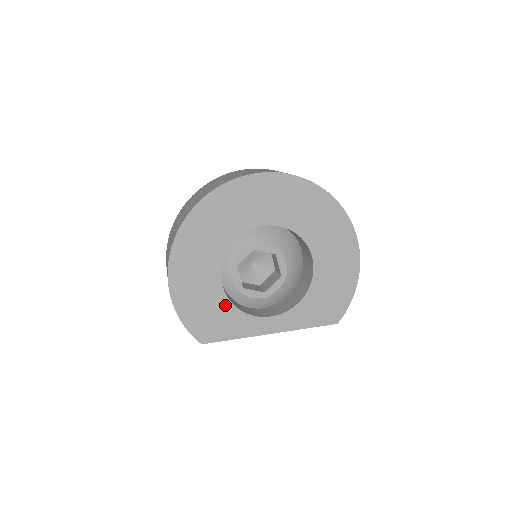
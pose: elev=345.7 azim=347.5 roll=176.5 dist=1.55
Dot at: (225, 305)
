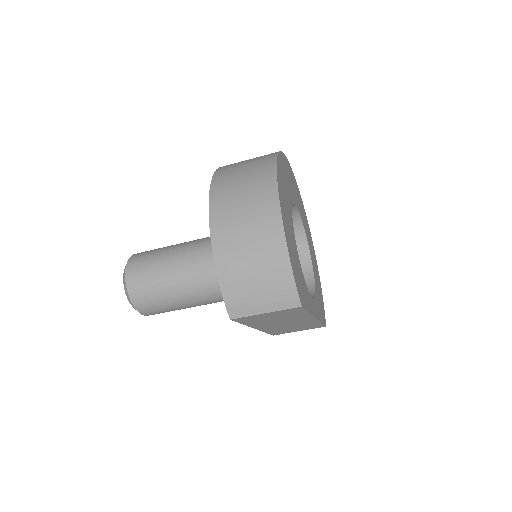
Dot at: (300, 268)
